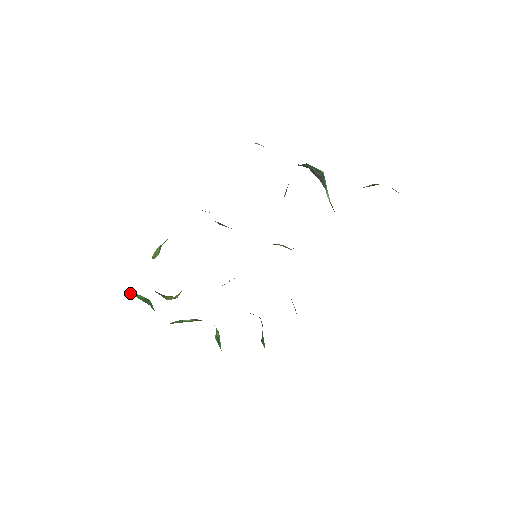
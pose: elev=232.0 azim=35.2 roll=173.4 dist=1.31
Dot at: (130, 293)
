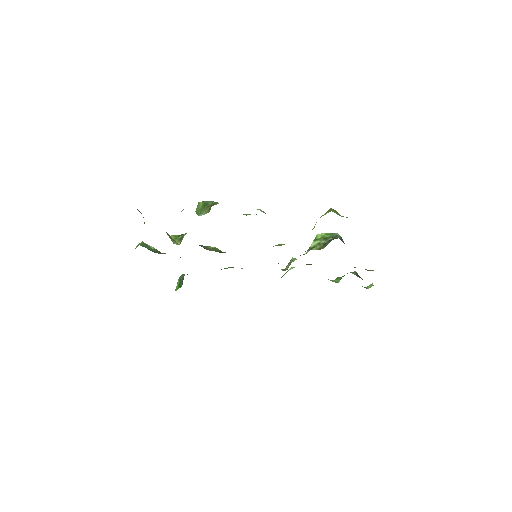
Dot at: (139, 211)
